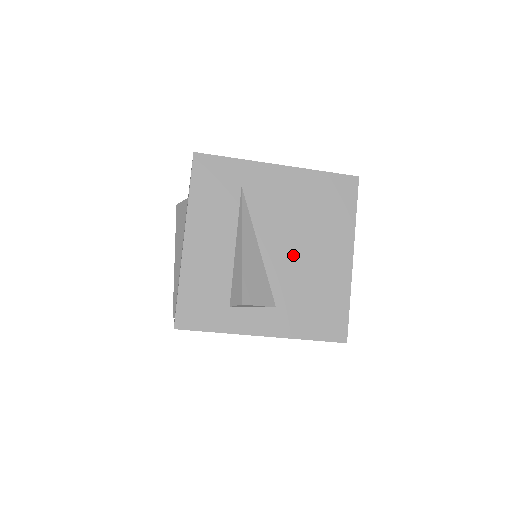
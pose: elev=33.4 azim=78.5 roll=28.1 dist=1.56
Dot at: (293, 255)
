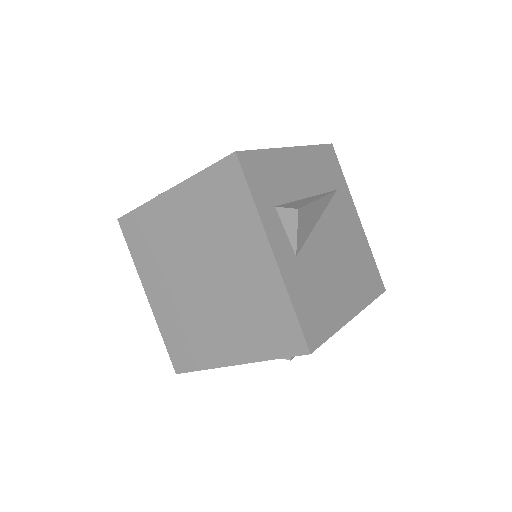
Dot at: (330, 256)
